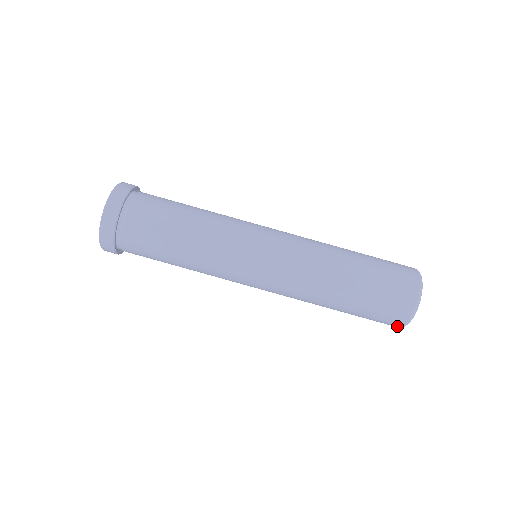
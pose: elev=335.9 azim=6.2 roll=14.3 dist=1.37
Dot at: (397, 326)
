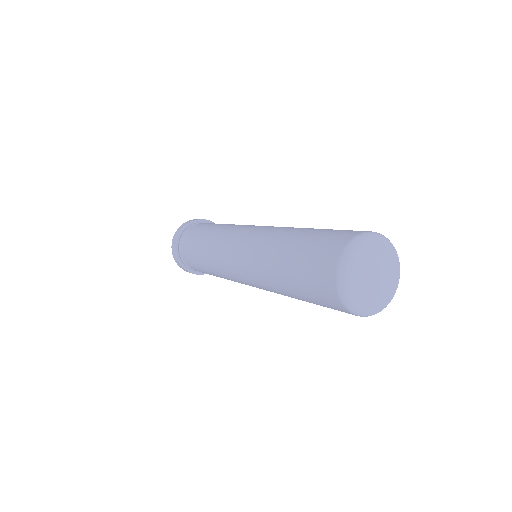
Dot at: (346, 311)
